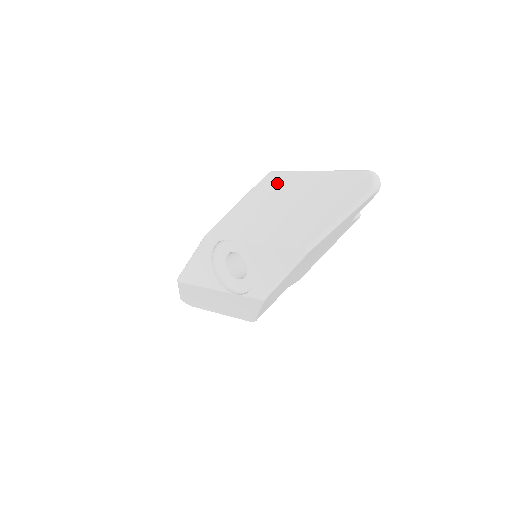
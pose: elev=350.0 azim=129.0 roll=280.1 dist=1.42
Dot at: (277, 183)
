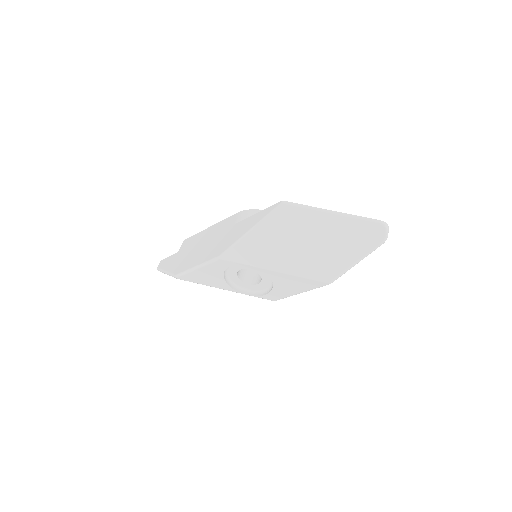
Dot at: (293, 217)
